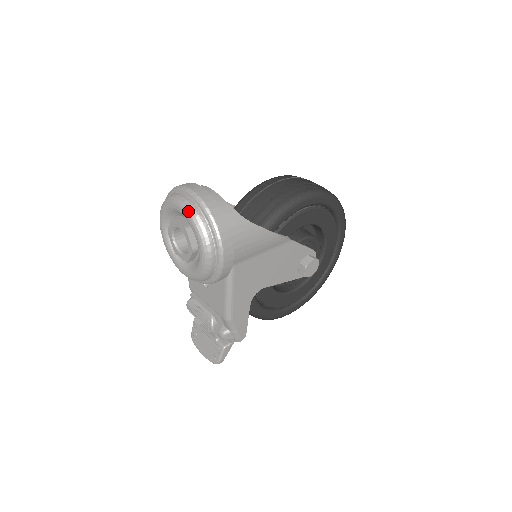
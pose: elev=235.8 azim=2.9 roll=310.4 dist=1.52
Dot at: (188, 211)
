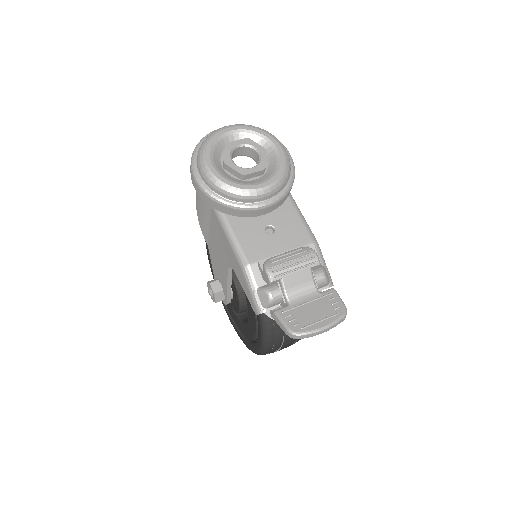
Dot at: (243, 124)
